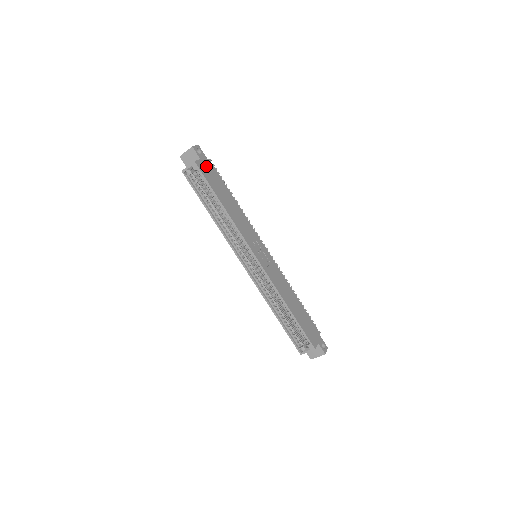
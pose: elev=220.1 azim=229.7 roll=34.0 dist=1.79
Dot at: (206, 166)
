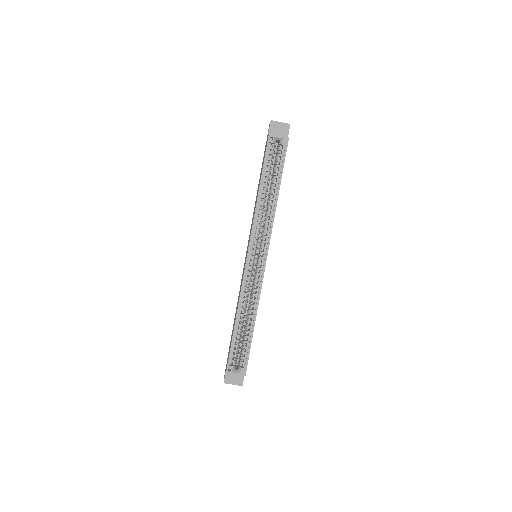
Dot at: occluded
